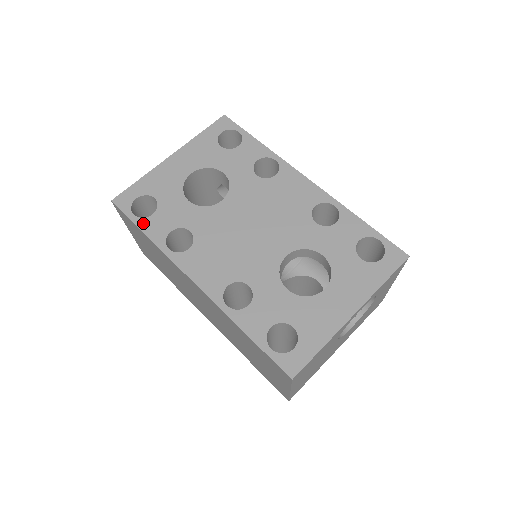
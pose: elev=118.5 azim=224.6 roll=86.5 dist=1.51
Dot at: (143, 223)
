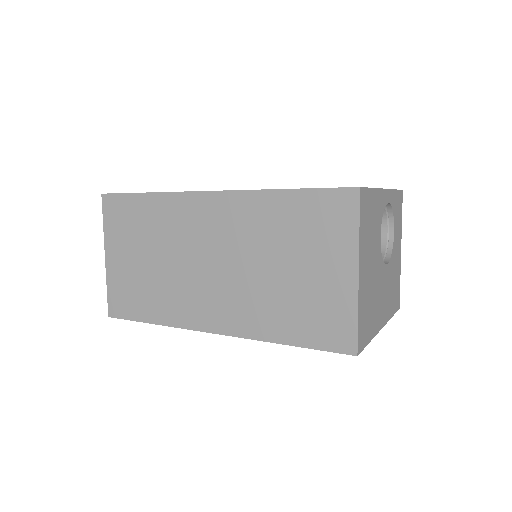
Dot at: occluded
